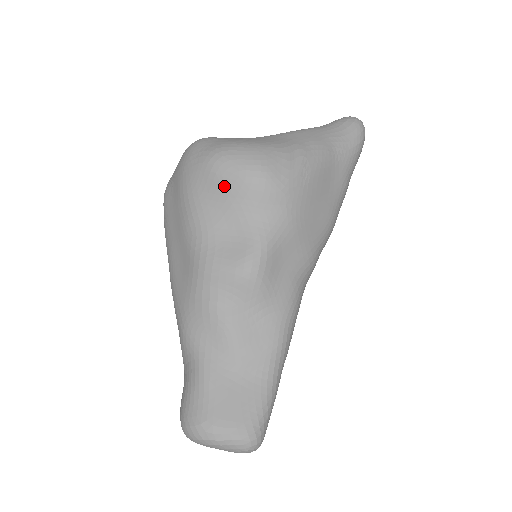
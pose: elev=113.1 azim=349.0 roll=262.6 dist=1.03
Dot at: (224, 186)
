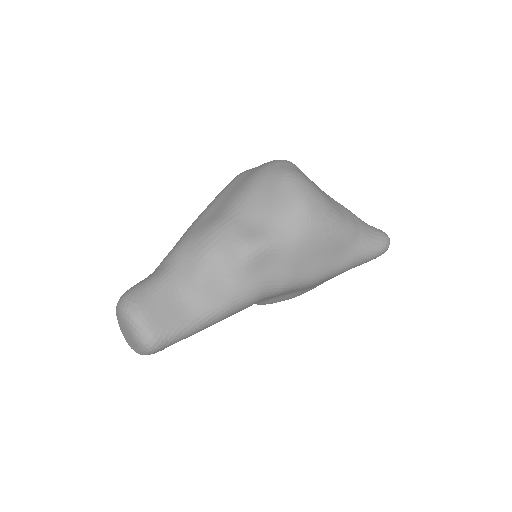
Dot at: (278, 193)
